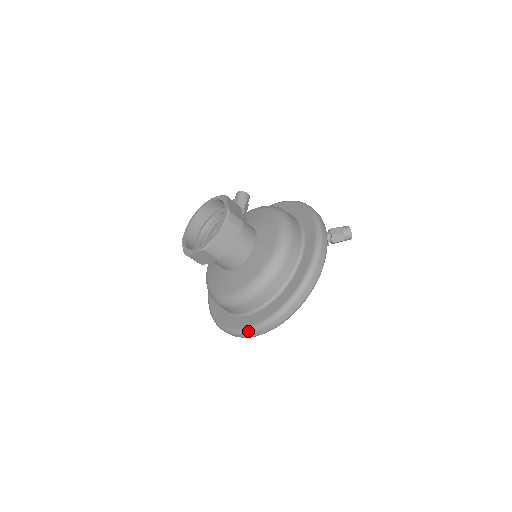
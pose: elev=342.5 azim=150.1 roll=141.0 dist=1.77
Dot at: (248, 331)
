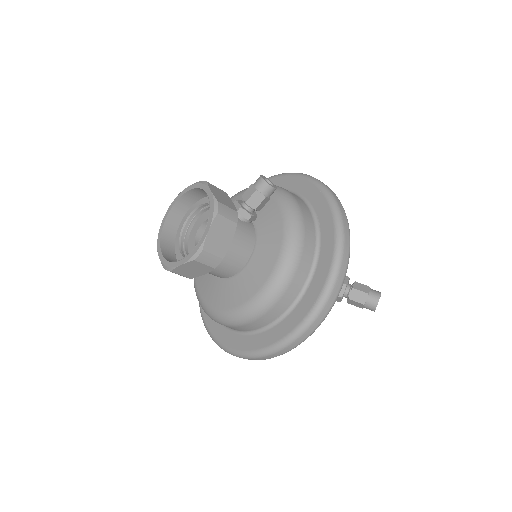
Dot at: (207, 331)
